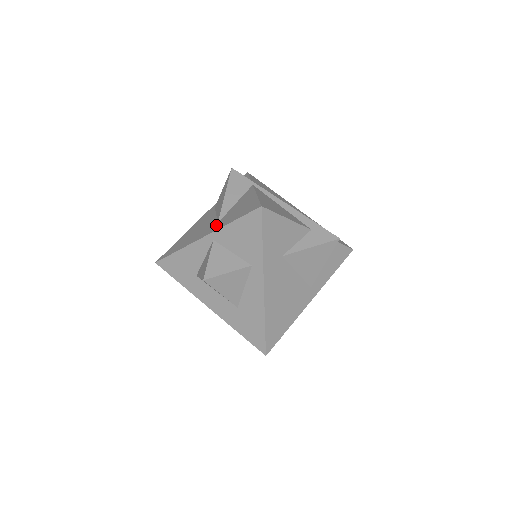
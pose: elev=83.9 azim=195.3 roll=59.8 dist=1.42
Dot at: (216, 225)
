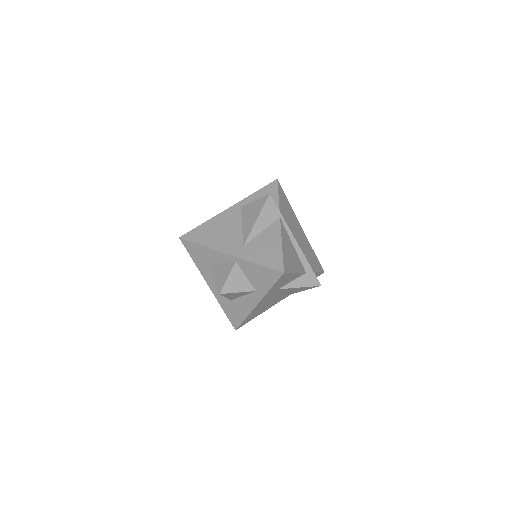
Dot at: (242, 249)
